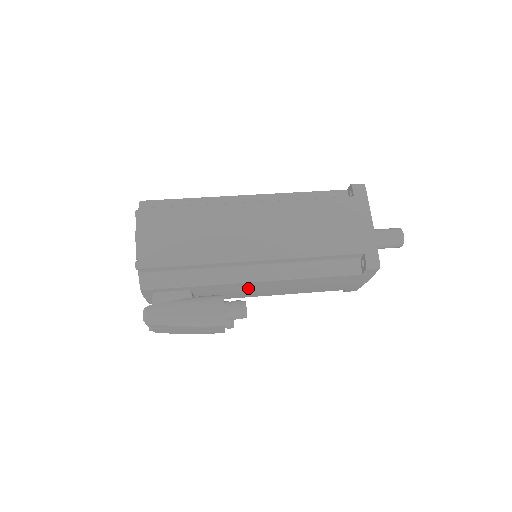
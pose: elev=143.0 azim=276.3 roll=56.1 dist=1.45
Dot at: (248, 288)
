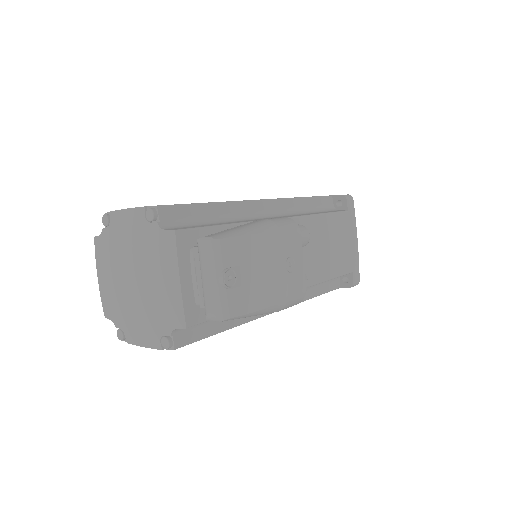
Dot at: occluded
